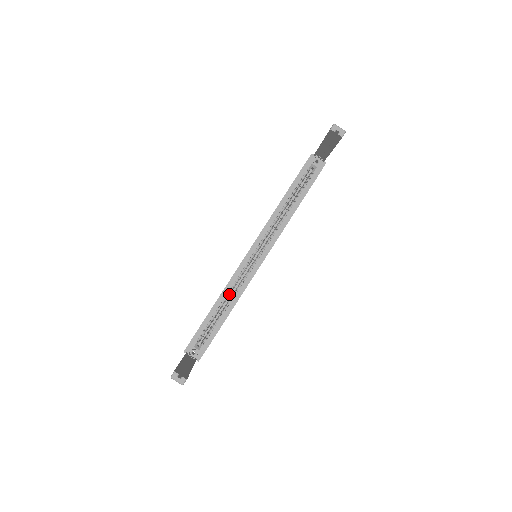
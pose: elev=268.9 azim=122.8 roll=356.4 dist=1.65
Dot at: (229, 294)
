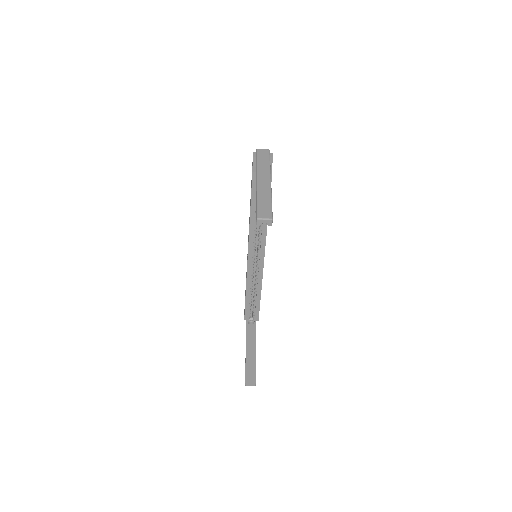
Dot at: (252, 286)
